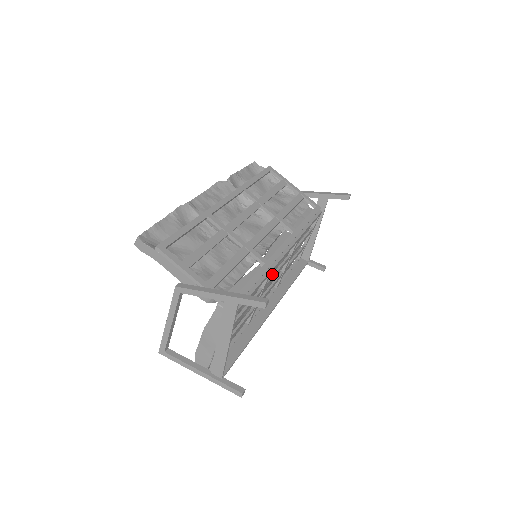
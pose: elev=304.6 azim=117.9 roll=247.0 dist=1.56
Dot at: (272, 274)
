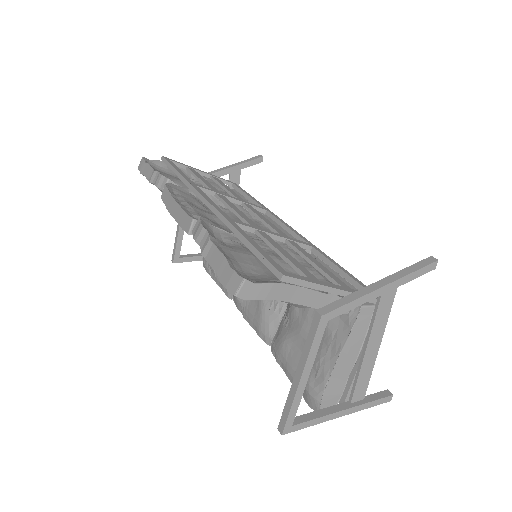
Dot at: occluded
